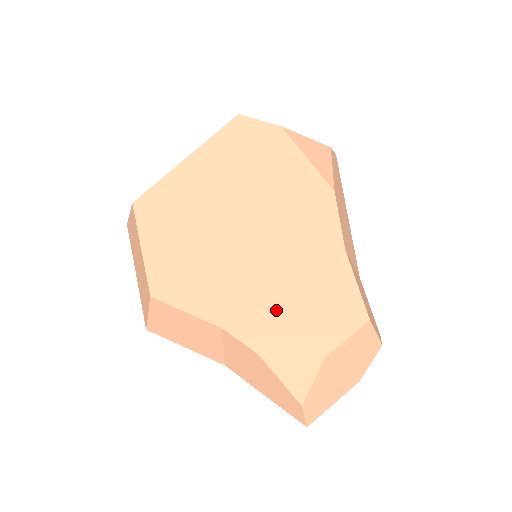
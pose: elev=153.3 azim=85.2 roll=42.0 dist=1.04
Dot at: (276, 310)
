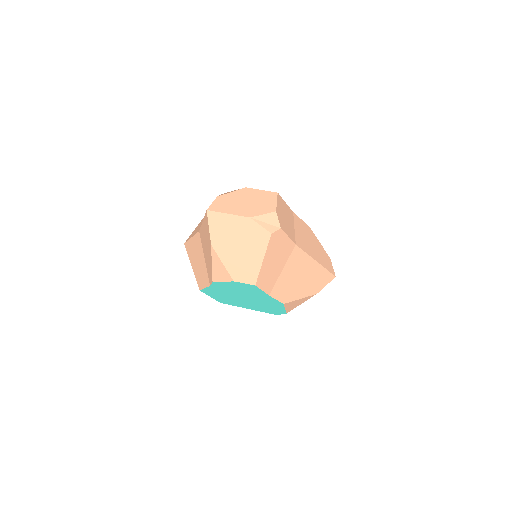
Dot at: occluded
